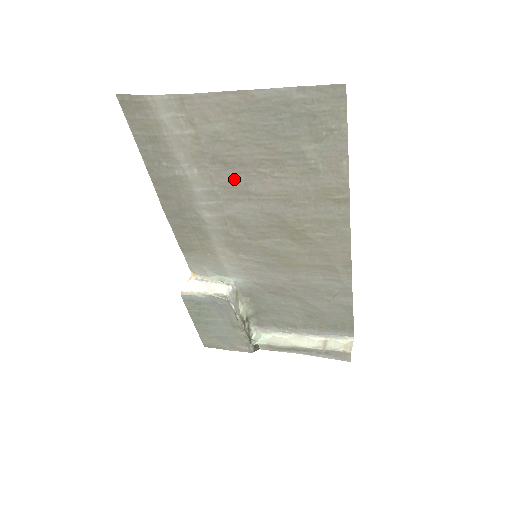
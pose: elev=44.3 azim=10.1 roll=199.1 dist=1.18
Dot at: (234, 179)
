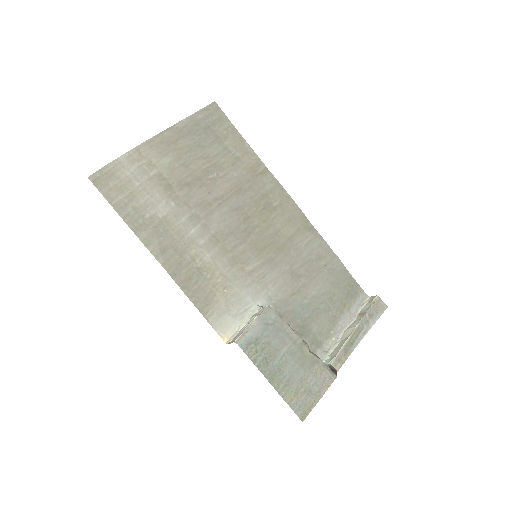
Dot at: (200, 194)
